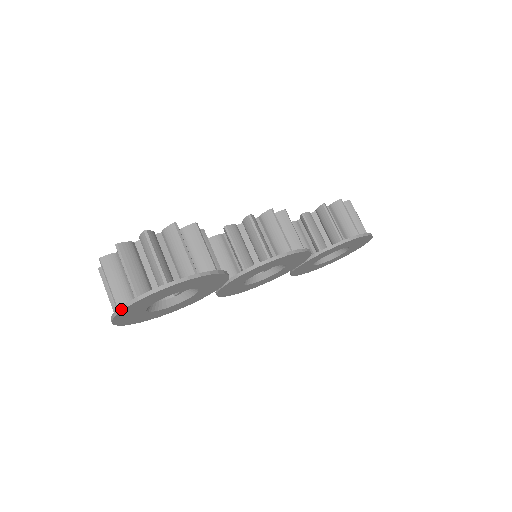
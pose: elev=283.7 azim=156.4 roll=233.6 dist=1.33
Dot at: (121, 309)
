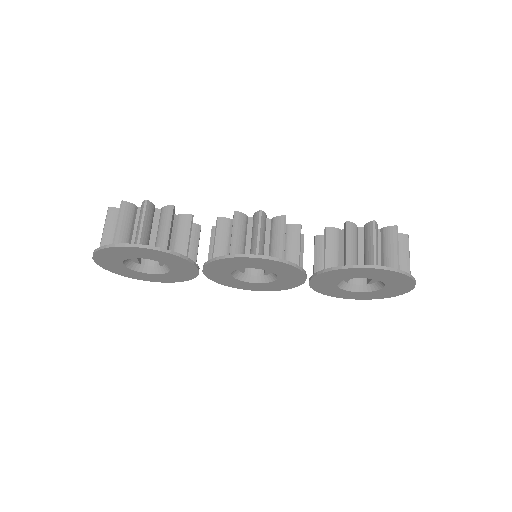
Dot at: (93, 256)
